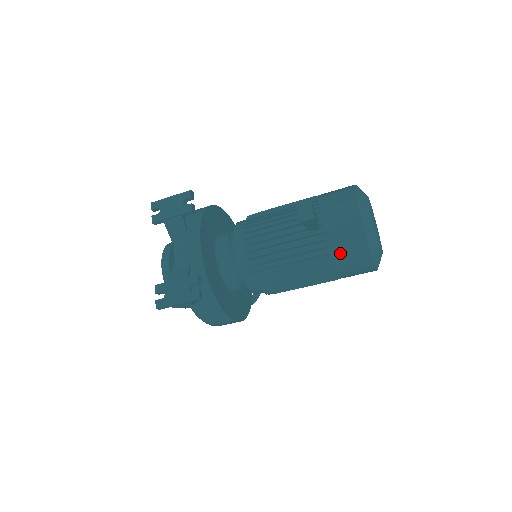
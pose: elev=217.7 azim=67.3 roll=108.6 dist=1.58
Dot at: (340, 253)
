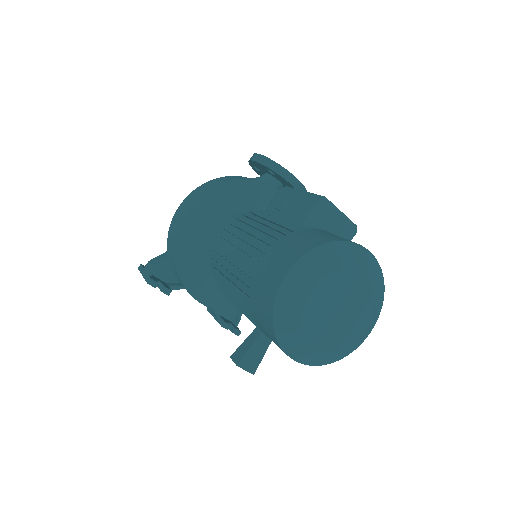
Dot at: occluded
